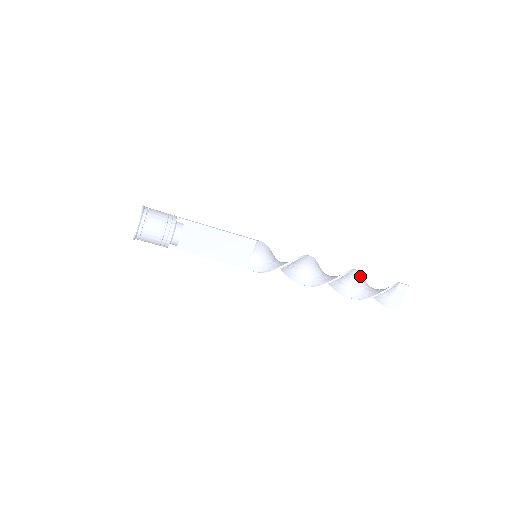
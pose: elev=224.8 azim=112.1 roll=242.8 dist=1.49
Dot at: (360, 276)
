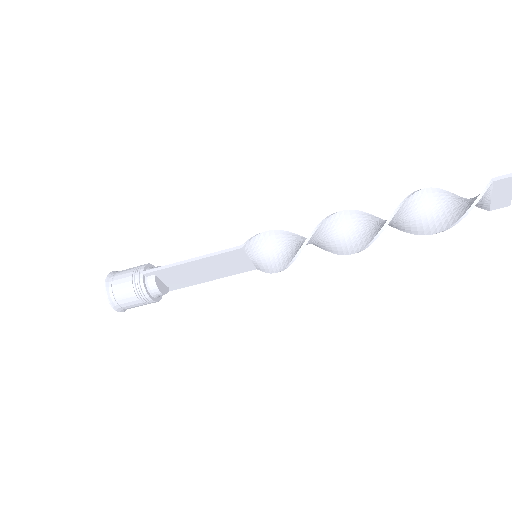
Dot at: (420, 197)
